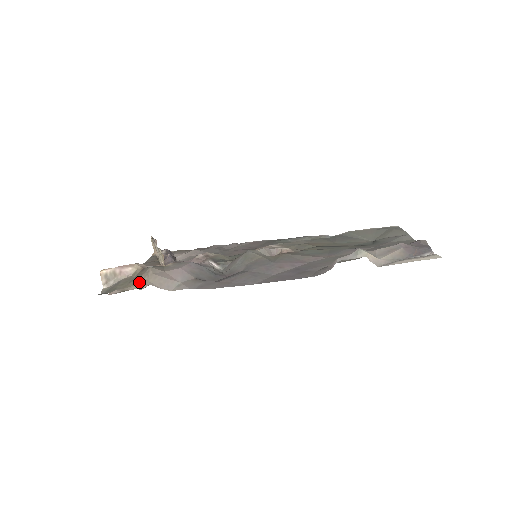
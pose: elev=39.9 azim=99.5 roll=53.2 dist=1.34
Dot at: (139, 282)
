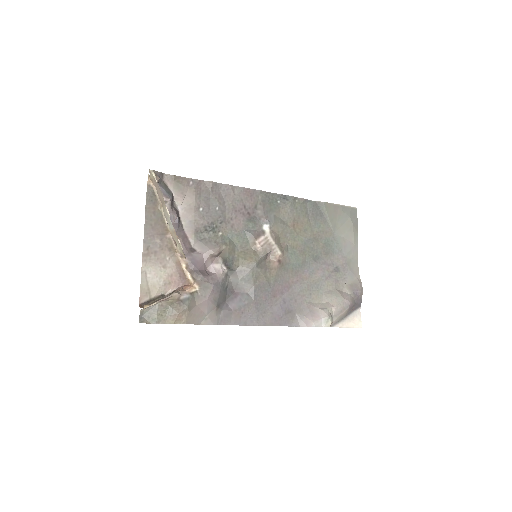
Dot at: (178, 321)
